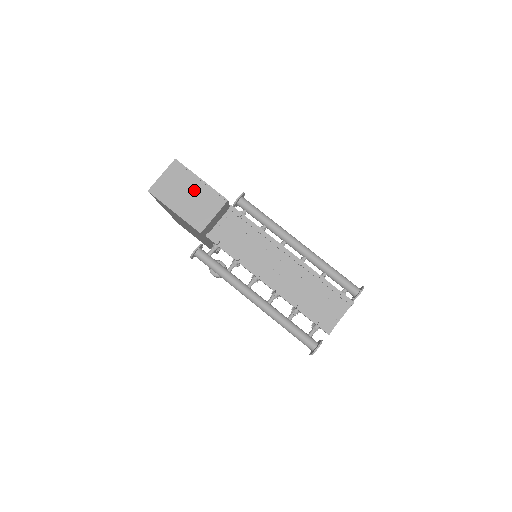
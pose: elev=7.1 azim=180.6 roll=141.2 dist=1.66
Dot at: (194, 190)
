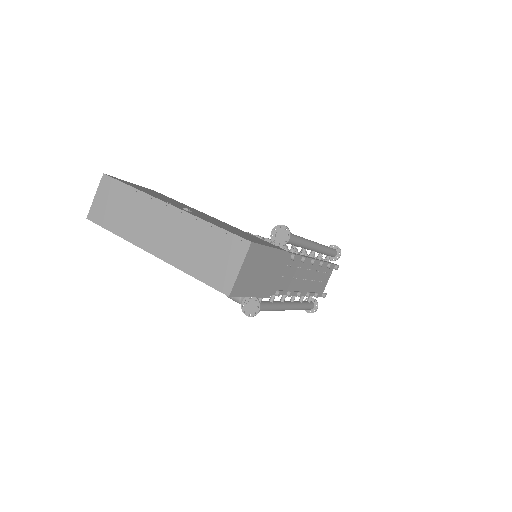
Dot at: (266, 263)
